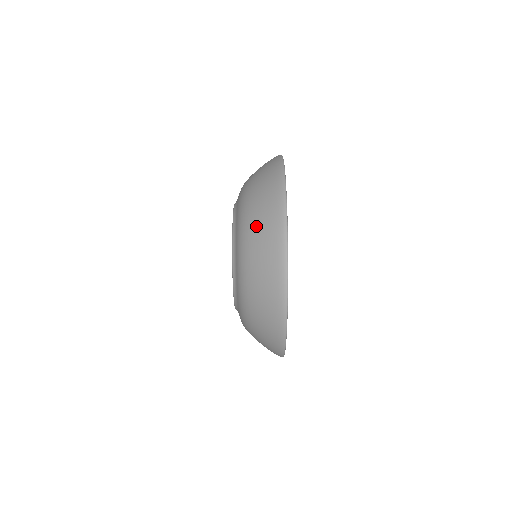
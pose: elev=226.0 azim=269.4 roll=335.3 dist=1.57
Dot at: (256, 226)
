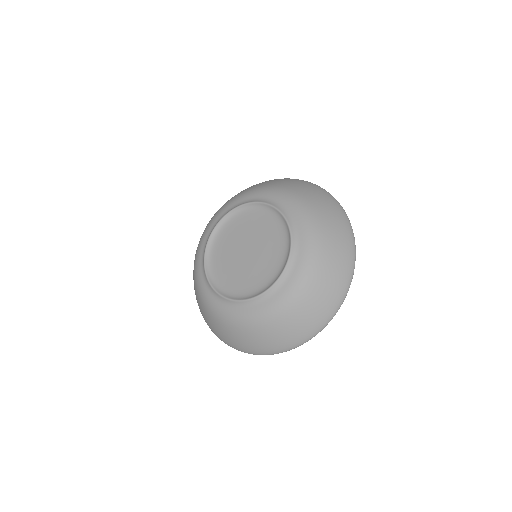
Dot at: (332, 244)
